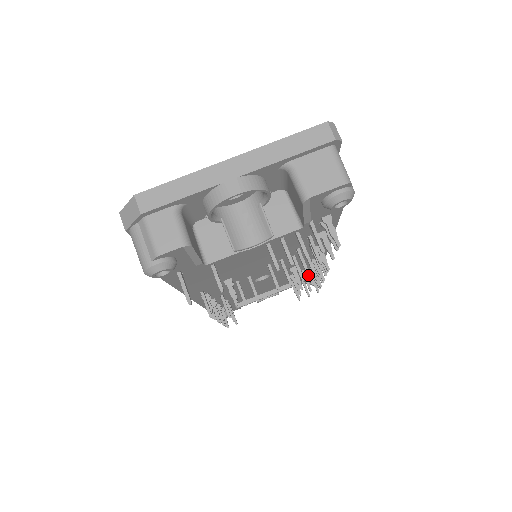
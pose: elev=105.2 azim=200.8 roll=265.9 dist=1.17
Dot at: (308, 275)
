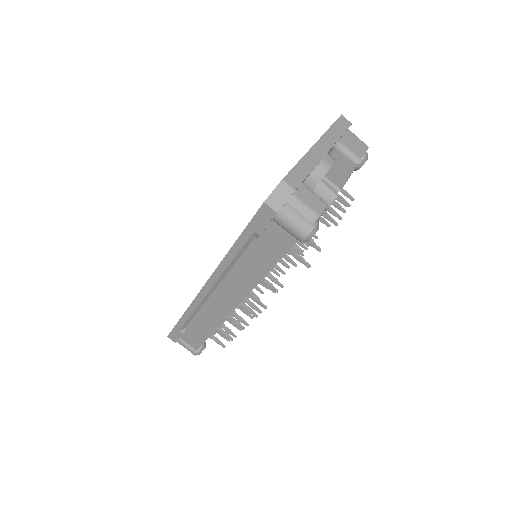
Dot at: occluded
